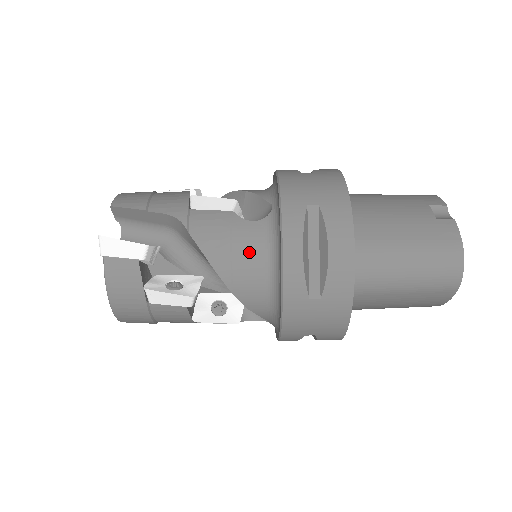
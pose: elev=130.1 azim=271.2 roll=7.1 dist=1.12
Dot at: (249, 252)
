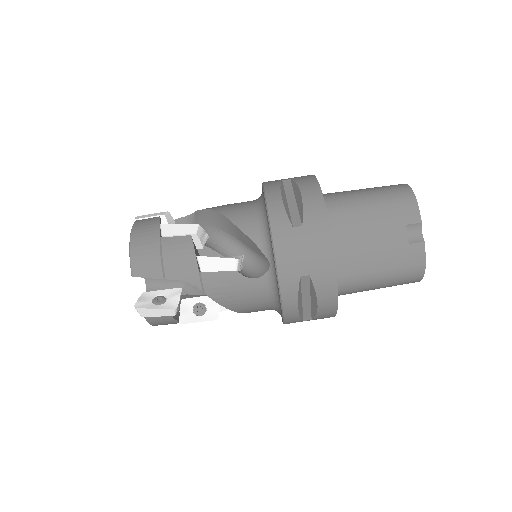
Dot at: (255, 300)
